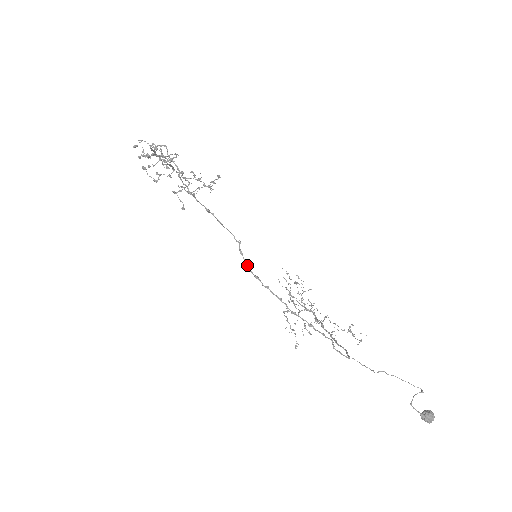
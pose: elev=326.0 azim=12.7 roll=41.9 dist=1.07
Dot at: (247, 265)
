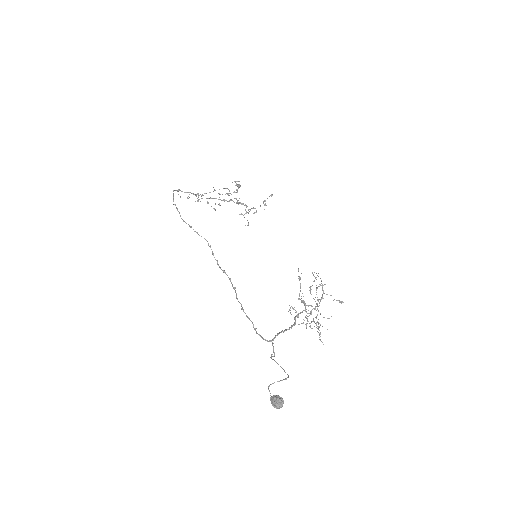
Dot at: (217, 262)
